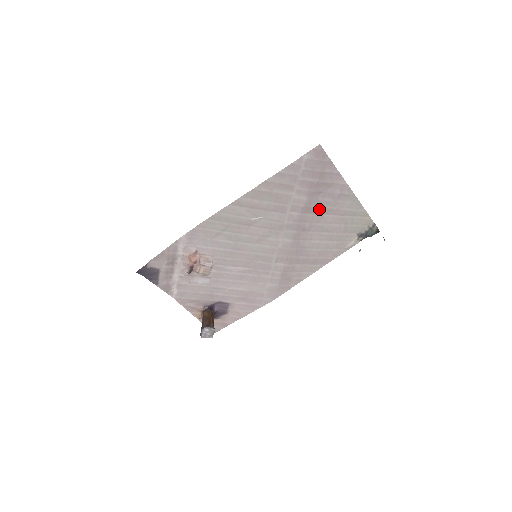
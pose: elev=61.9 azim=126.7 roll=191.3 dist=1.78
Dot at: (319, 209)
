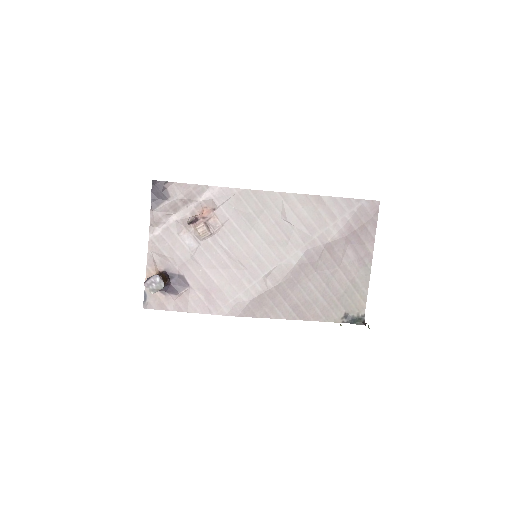
Dot at: (338, 257)
